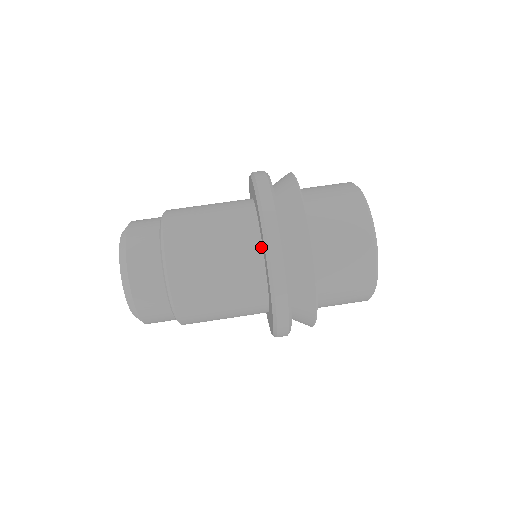
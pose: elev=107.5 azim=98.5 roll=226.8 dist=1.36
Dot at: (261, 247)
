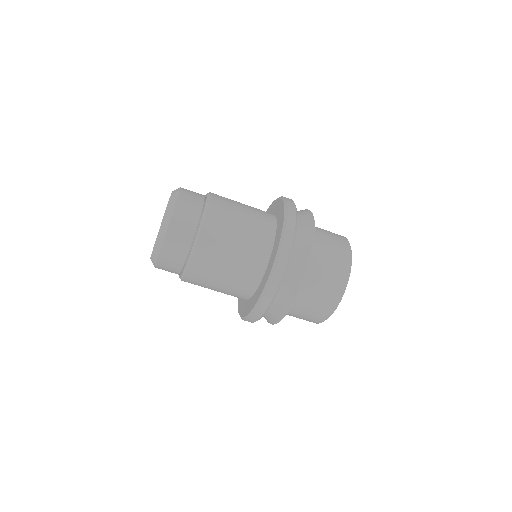
Dot at: (249, 299)
